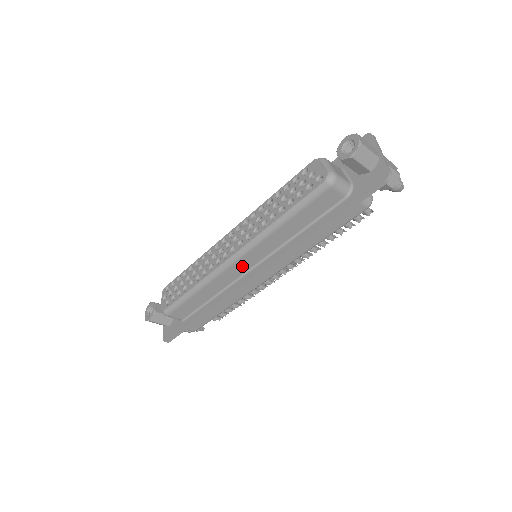
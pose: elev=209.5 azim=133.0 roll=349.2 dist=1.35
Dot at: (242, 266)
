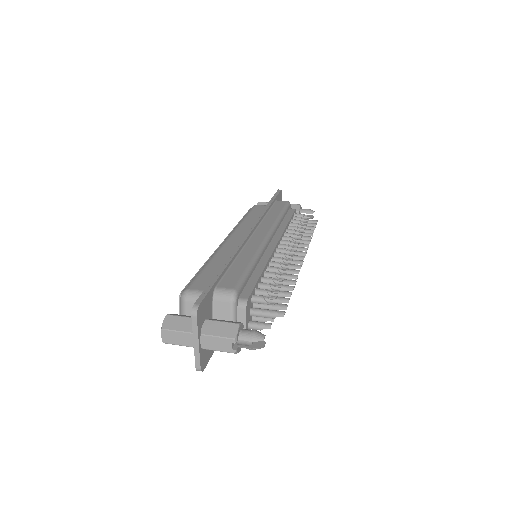
Dot at: occluded
